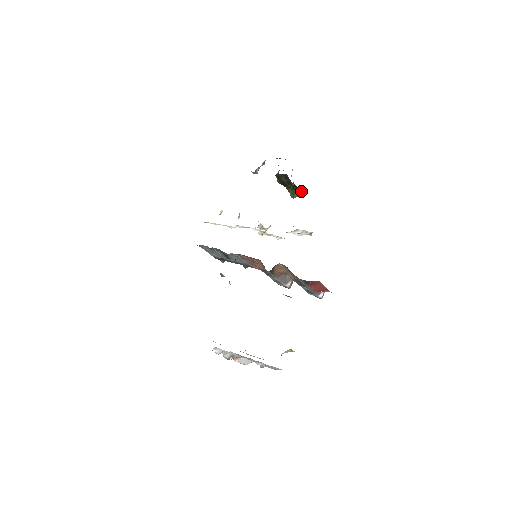
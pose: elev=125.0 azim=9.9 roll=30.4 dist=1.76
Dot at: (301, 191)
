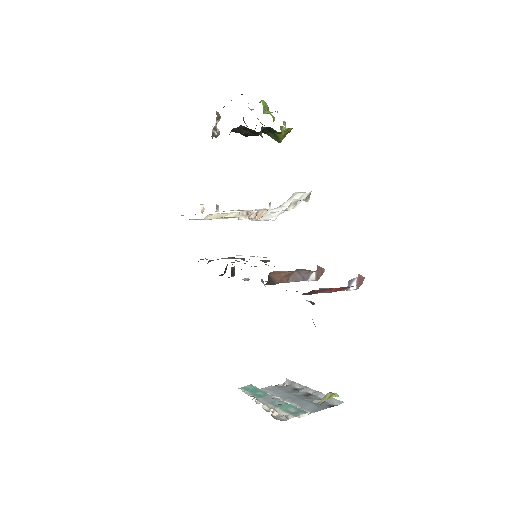
Dot at: (285, 127)
